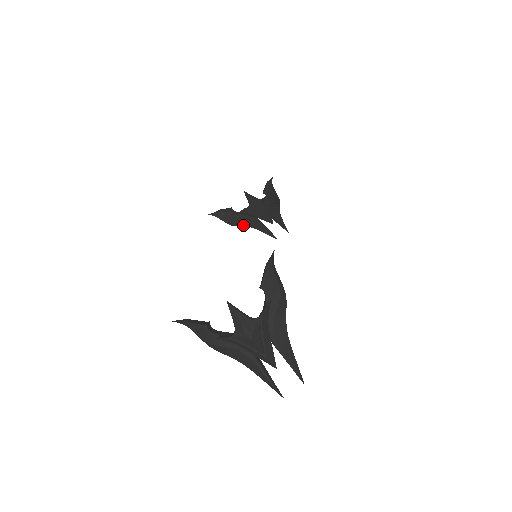
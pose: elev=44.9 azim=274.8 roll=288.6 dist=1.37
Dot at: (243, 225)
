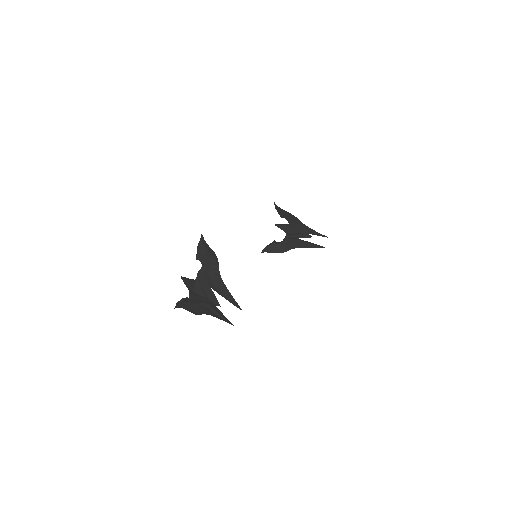
Dot at: (289, 249)
